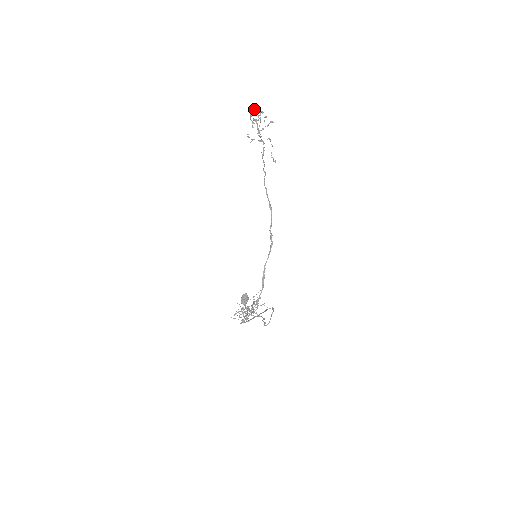
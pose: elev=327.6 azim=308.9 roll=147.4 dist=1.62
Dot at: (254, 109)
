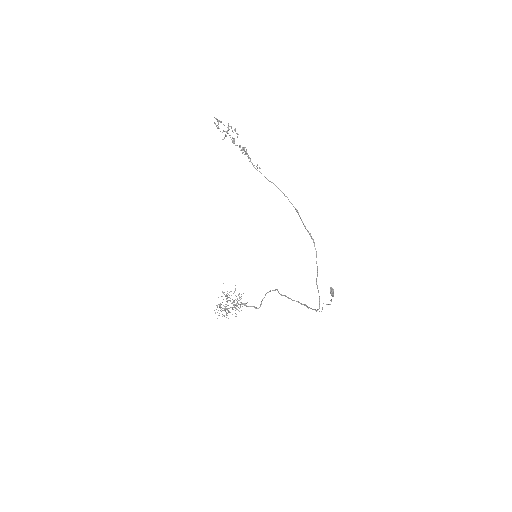
Dot at: (218, 120)
